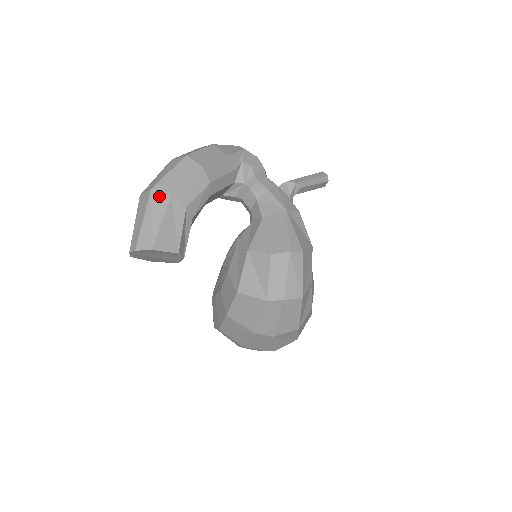
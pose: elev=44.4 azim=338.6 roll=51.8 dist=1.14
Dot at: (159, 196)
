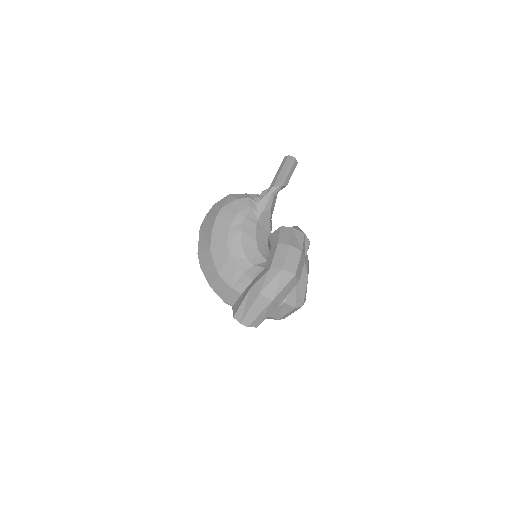
Dot at: (275, 304)
